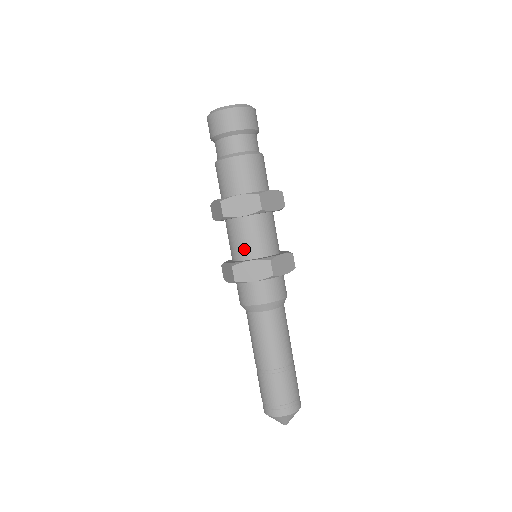
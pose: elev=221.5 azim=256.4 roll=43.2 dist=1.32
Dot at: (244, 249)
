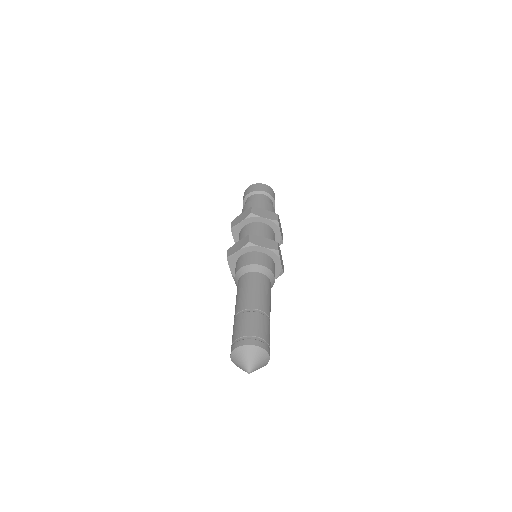
Dot at: occluded
